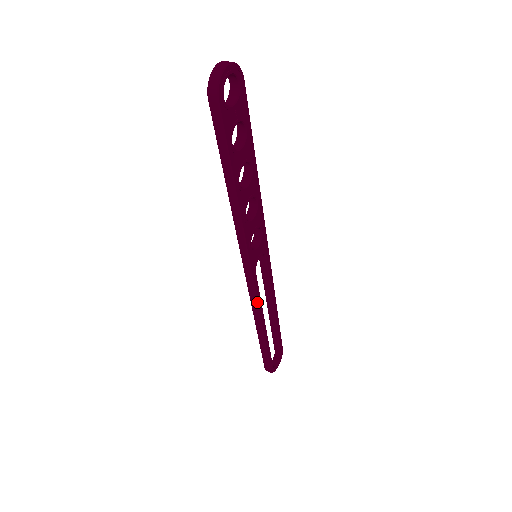
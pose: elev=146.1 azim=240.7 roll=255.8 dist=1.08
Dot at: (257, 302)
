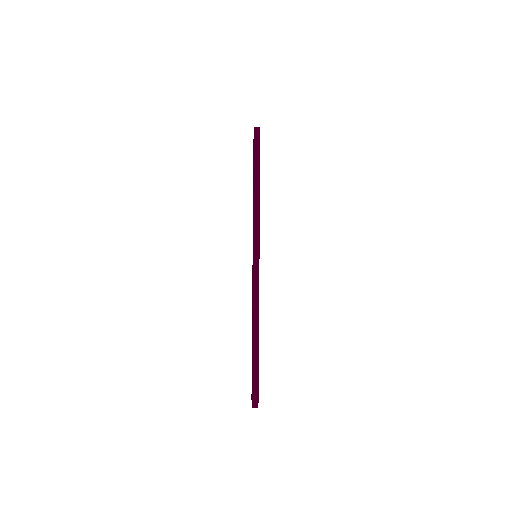
Dot at: occluded
